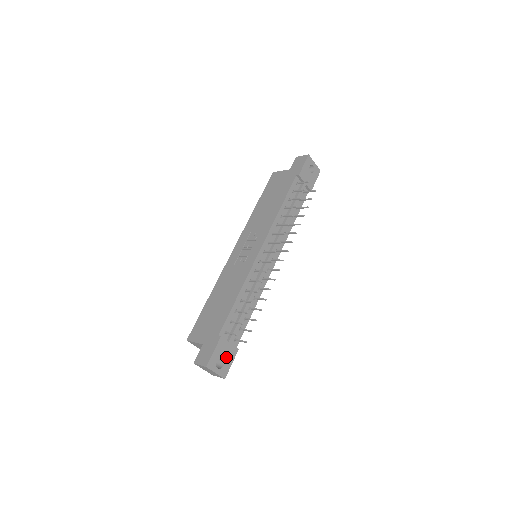
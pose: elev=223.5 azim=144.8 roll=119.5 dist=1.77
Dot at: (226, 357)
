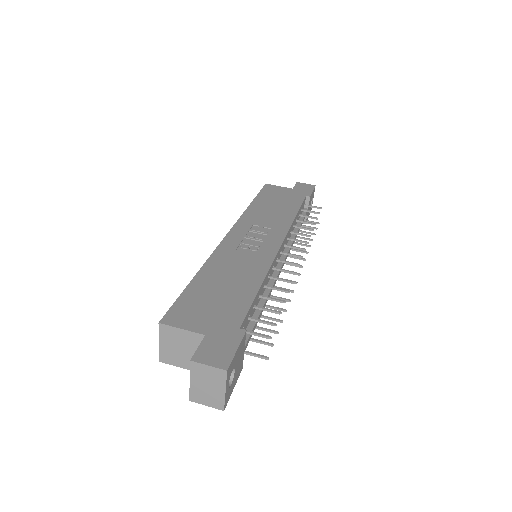
Dot at: (236, 371)
